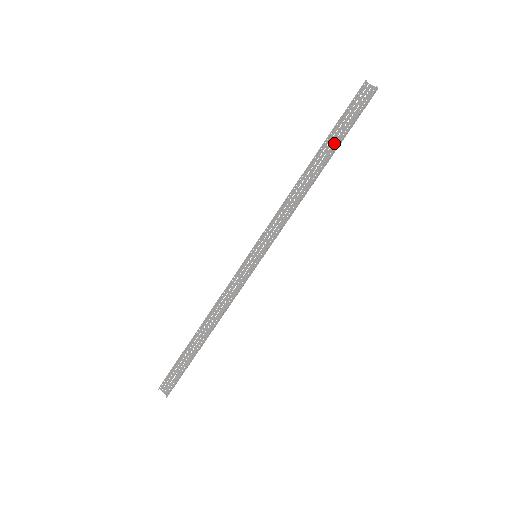
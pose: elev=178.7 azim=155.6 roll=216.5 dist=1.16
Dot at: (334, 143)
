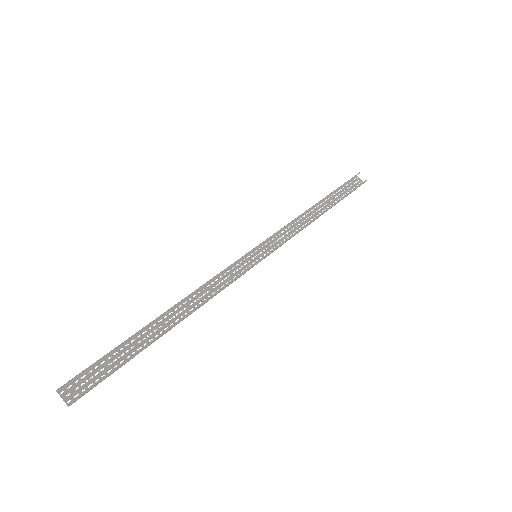
Dot at: (334, 199)
